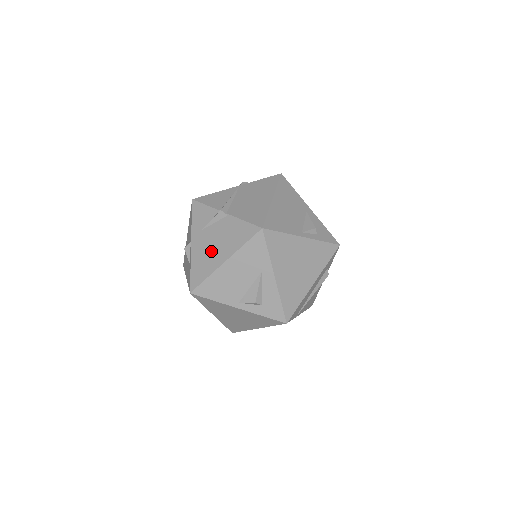
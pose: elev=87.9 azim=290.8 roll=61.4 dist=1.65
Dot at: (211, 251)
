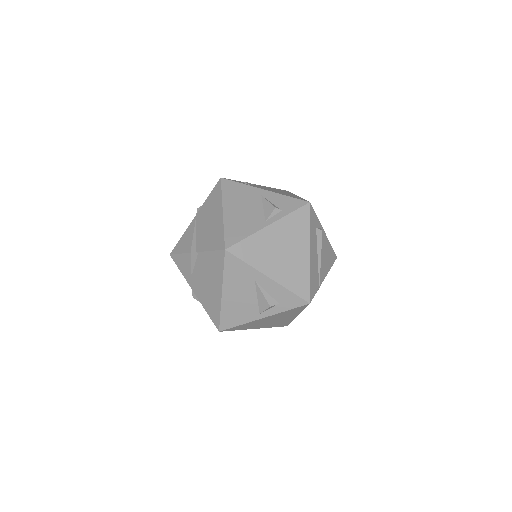
Dot at: (208, 290)
